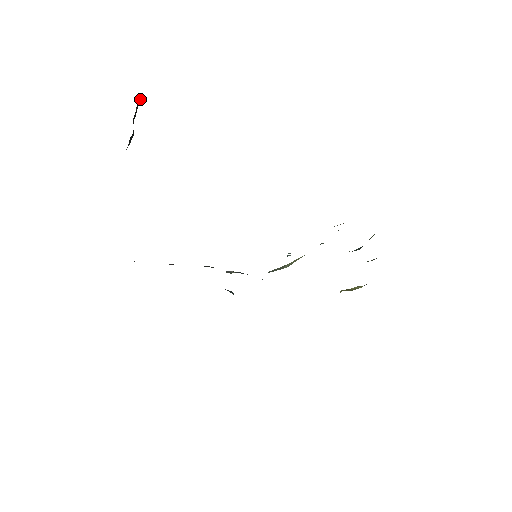
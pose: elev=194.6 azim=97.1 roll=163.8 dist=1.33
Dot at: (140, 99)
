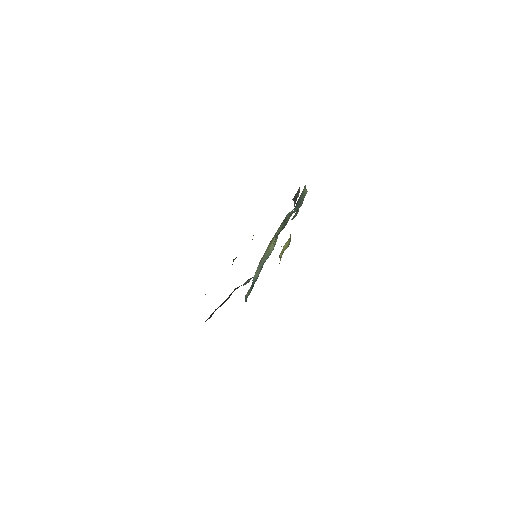
Dot at: occluded
